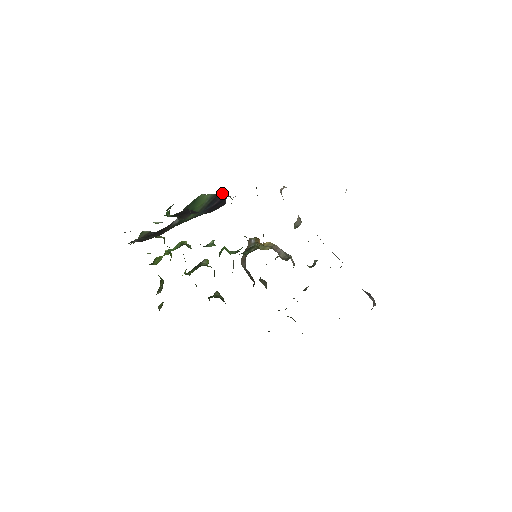
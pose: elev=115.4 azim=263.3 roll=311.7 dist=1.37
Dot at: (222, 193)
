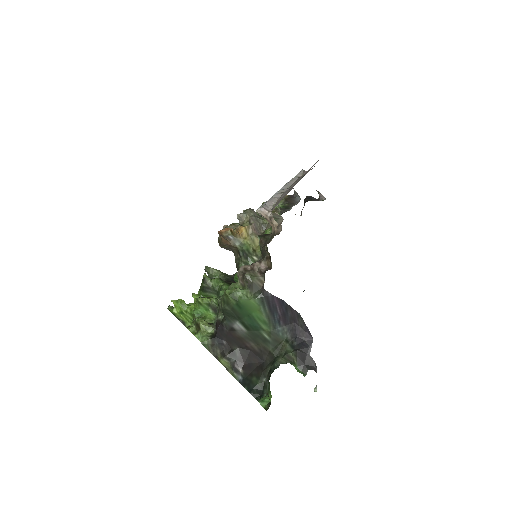
Dot at: (270, 296)
